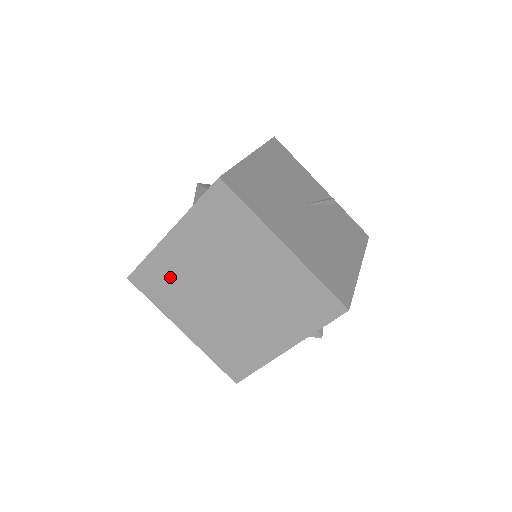
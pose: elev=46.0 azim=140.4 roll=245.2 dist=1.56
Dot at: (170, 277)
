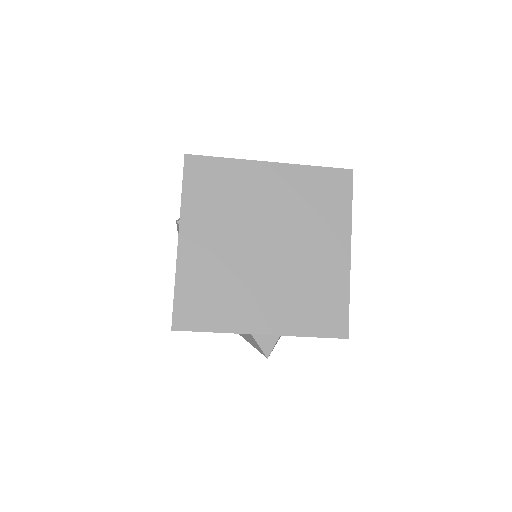
Dot at: (229, 190)
